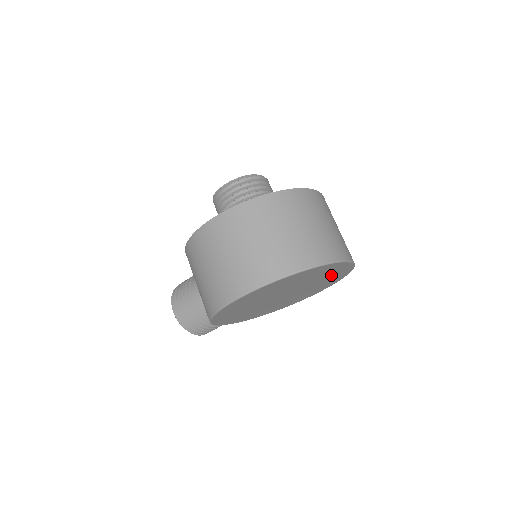
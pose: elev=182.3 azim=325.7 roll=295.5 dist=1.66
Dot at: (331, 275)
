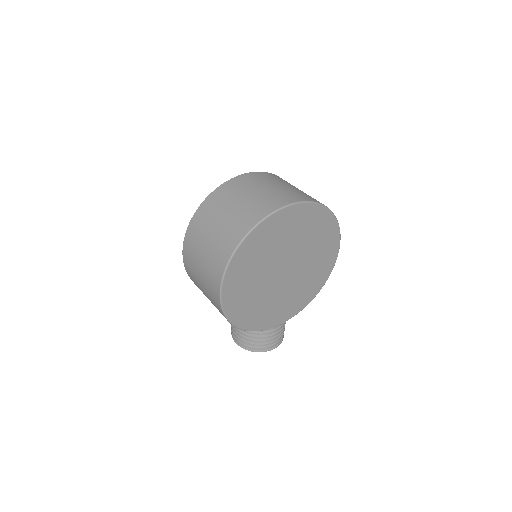
Dot at: (306, 226)
